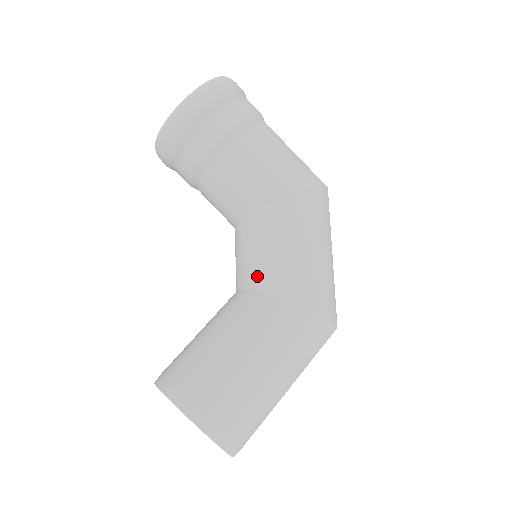
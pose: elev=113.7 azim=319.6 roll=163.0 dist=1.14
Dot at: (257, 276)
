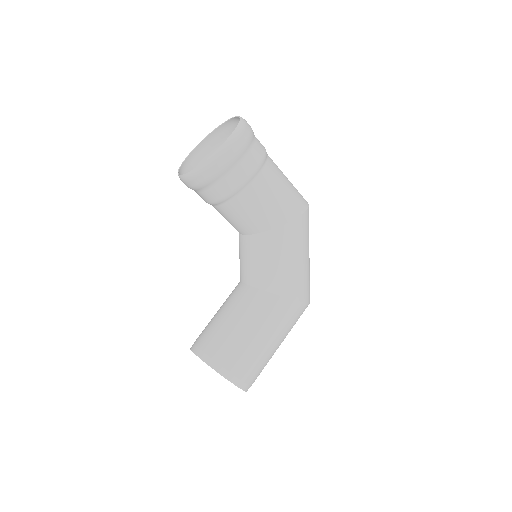
Dot at: (263, 280)
